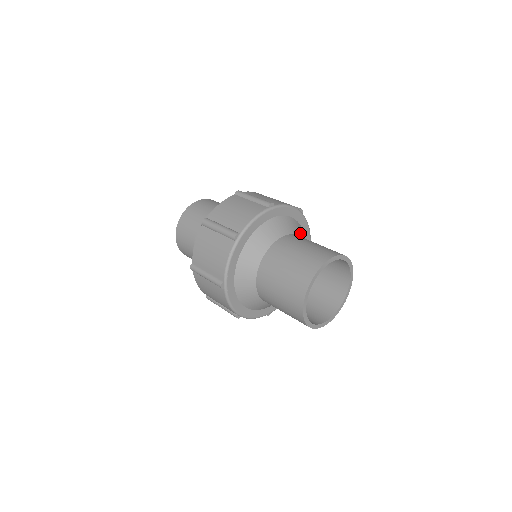
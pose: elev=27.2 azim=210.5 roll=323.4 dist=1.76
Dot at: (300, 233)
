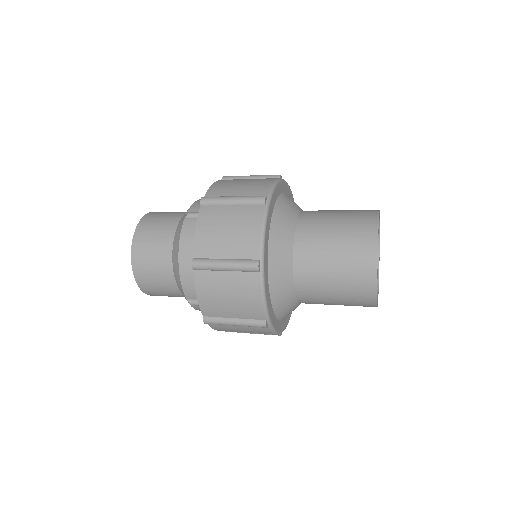
Dot at: occluded
